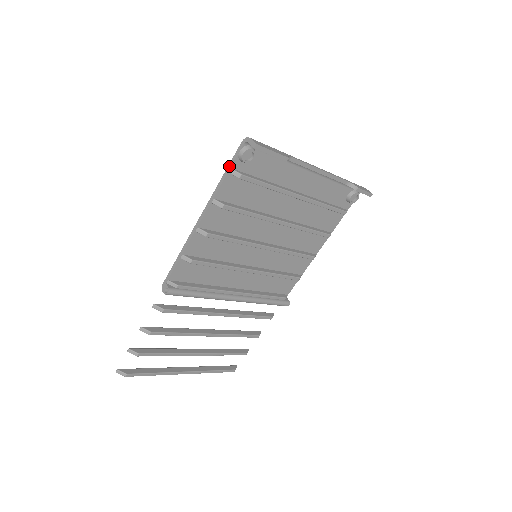
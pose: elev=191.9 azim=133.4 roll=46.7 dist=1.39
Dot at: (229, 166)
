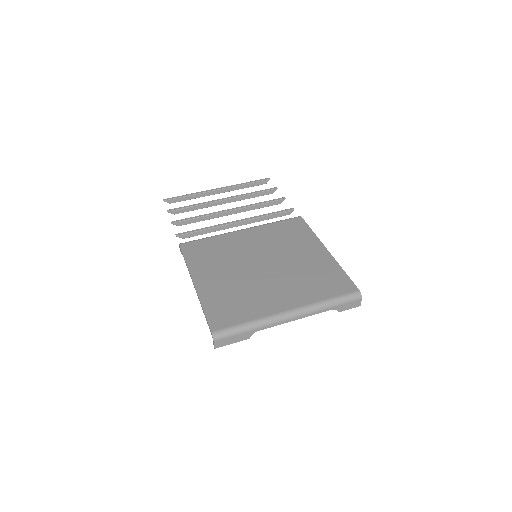
Dot at: (205, 317)
